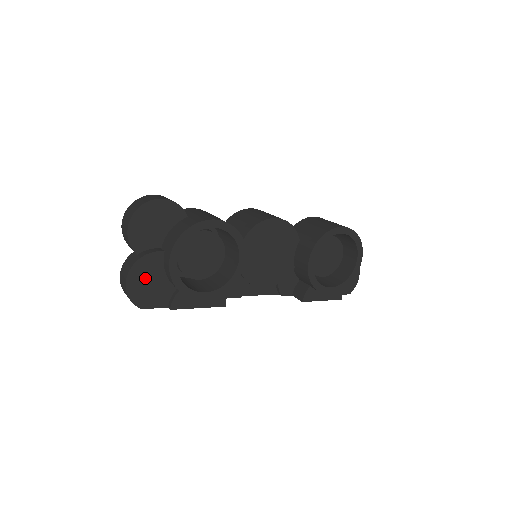
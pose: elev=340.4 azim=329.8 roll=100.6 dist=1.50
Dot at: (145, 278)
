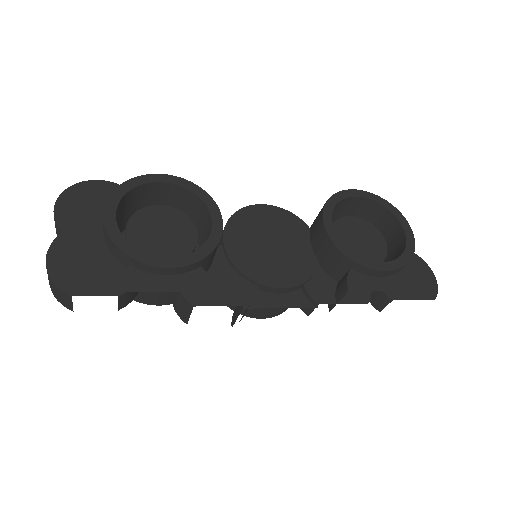
Dot at: (76, 254)
